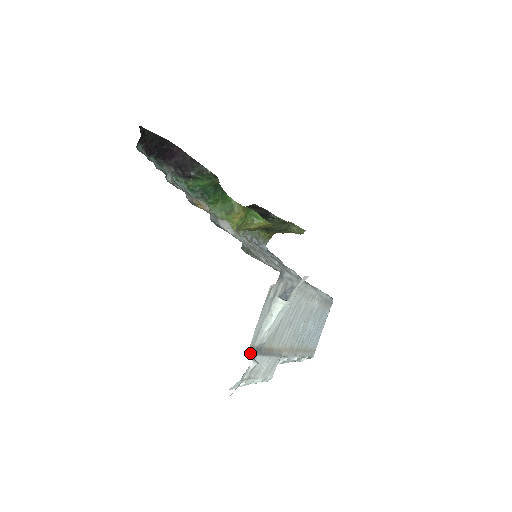
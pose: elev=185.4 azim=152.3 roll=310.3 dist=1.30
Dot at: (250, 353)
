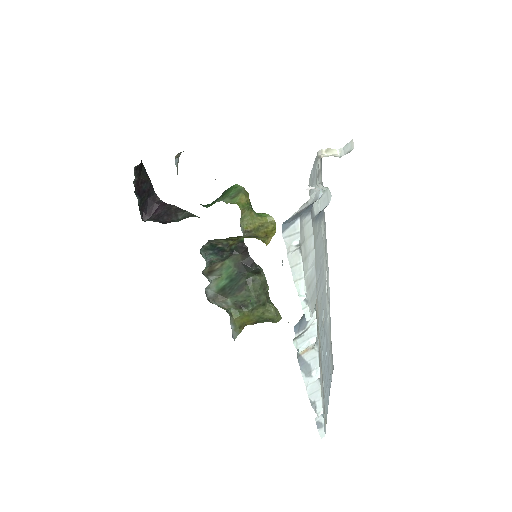
Dot at: occluded
